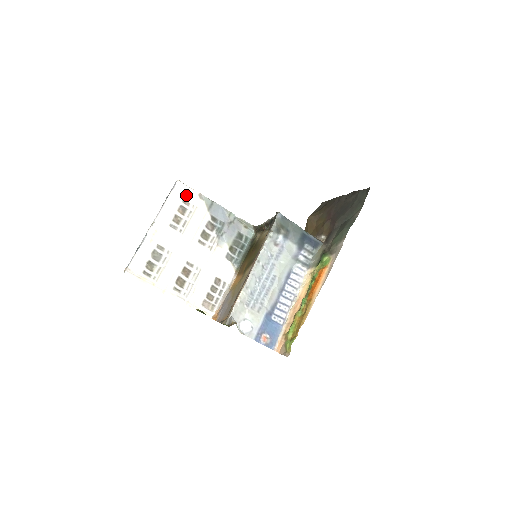
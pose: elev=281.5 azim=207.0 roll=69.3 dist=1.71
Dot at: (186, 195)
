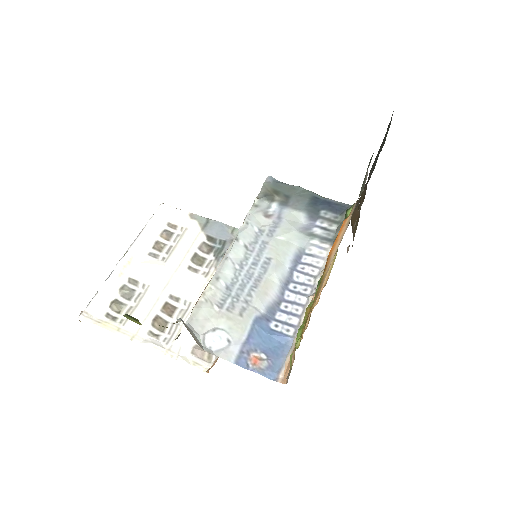
Dot at: (172, 217)
